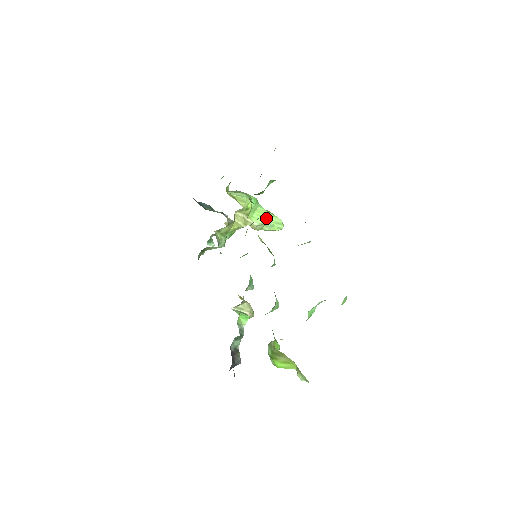
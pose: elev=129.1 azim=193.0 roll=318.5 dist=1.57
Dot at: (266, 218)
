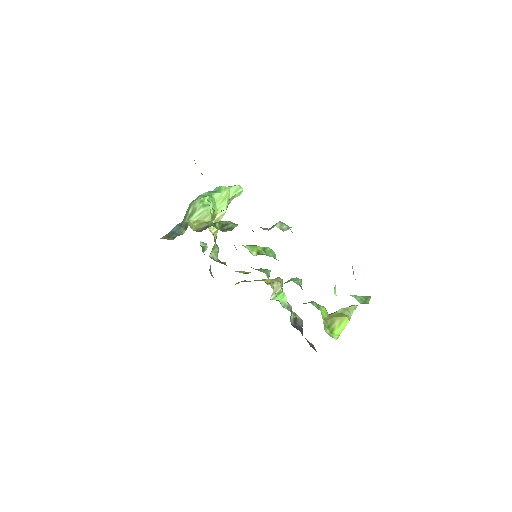
Dot at: (226, 198)
